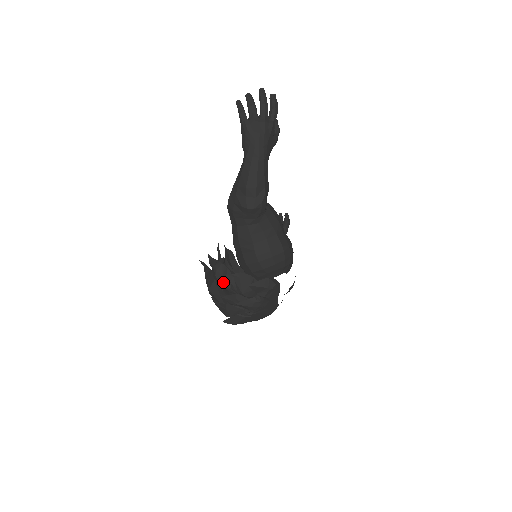
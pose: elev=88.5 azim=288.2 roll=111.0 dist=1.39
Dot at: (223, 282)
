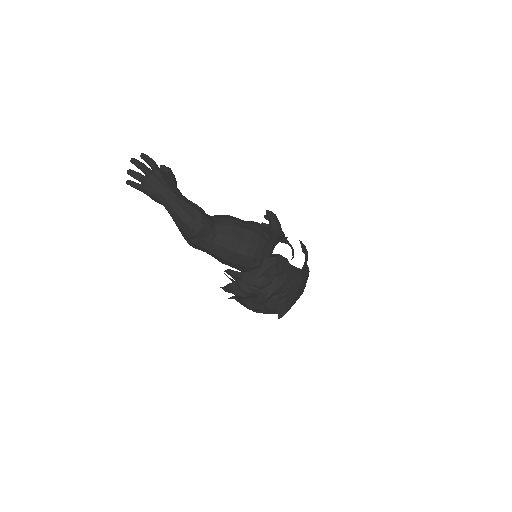
Dot at: (244, 293)
